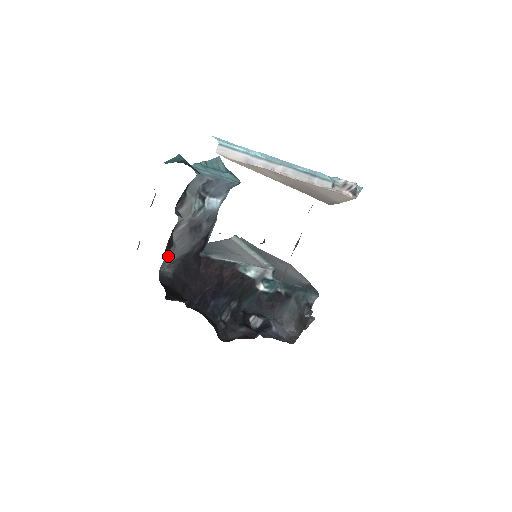
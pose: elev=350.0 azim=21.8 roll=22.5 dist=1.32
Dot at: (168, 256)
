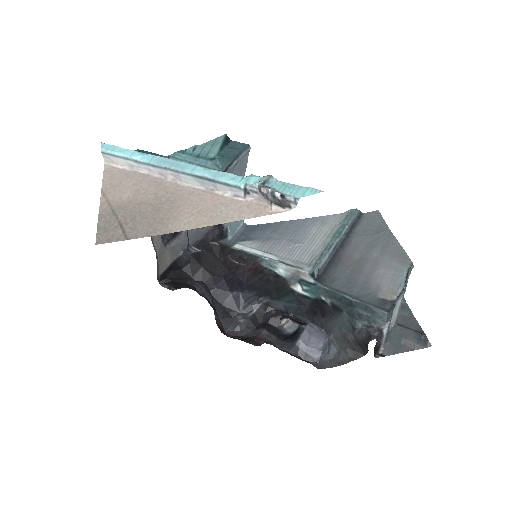
Dot at: (183, 240)
